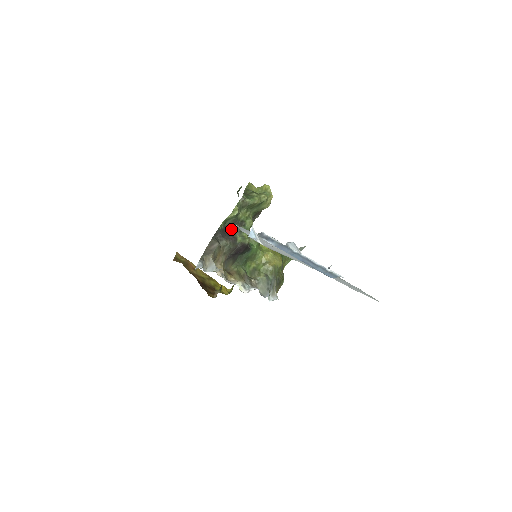
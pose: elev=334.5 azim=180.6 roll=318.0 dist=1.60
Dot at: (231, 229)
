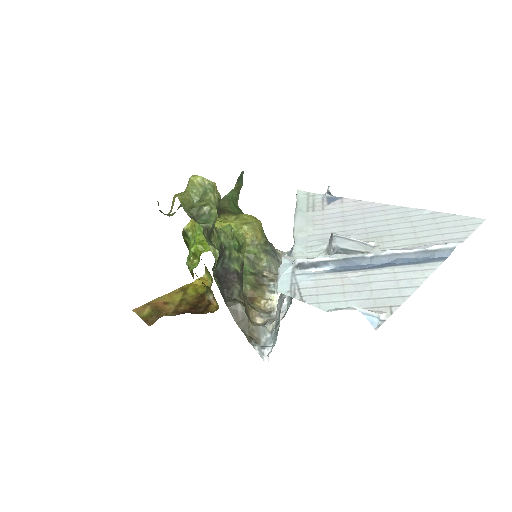
Dot at: (220, 268)
